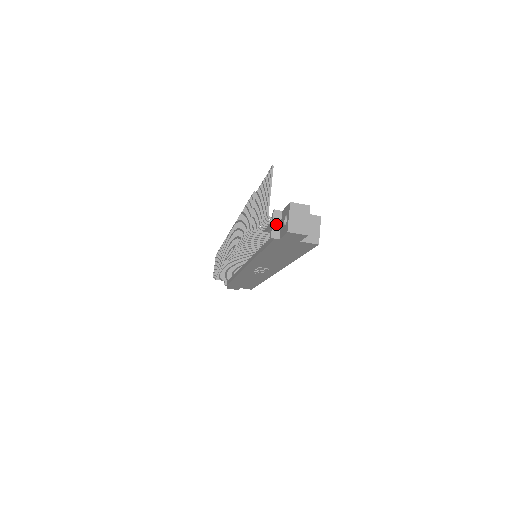
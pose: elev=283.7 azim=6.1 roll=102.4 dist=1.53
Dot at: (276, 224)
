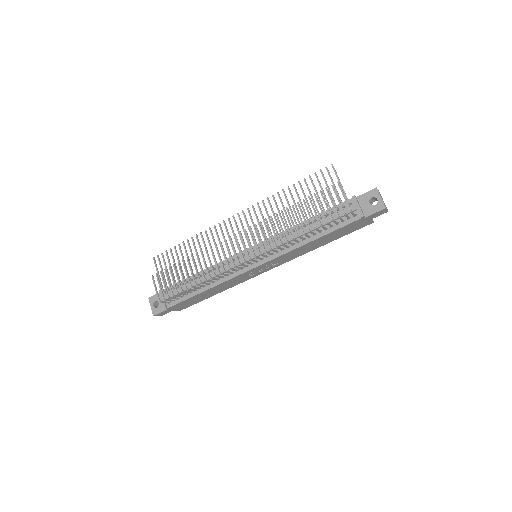
Dot at: (360, 206)
